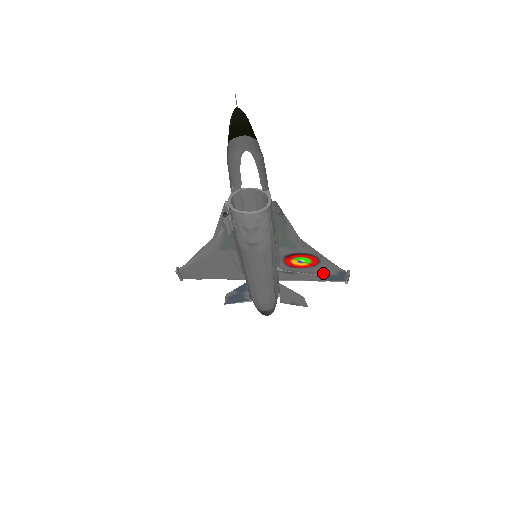
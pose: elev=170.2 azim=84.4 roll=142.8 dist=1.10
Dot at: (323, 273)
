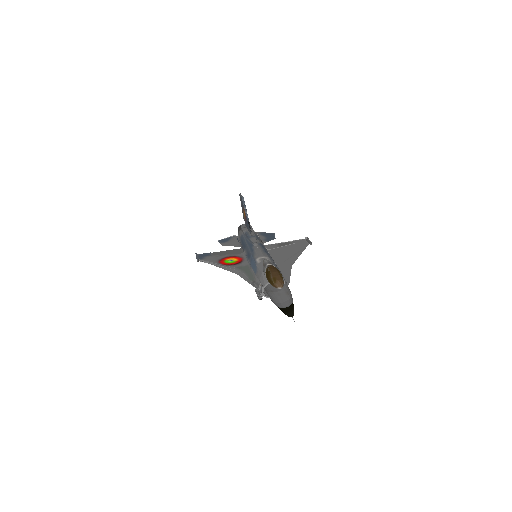
Dot at: (294, 244)
